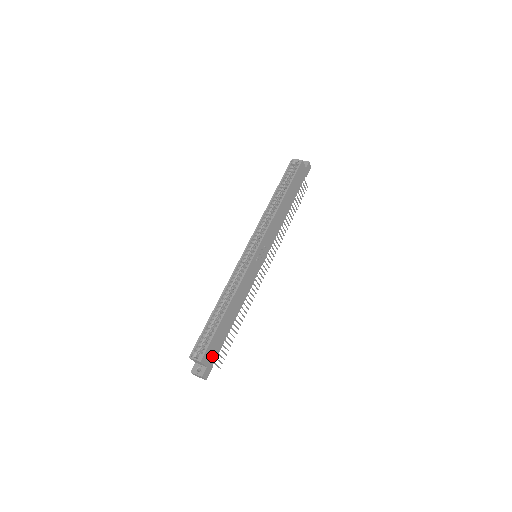
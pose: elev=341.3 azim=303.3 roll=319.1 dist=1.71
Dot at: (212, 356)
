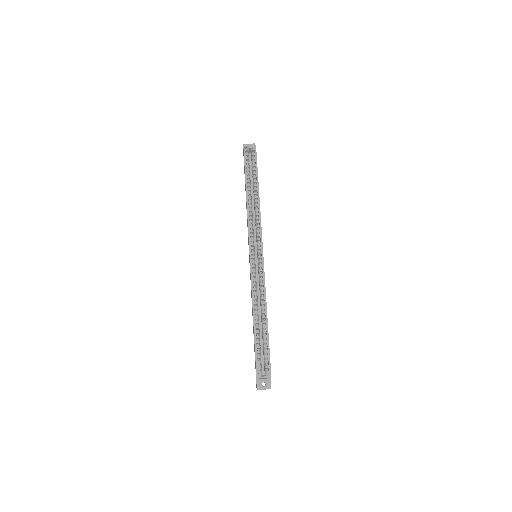
Dot at: occluded
